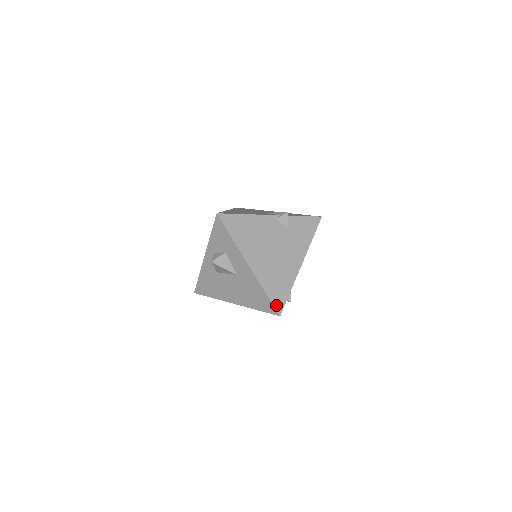
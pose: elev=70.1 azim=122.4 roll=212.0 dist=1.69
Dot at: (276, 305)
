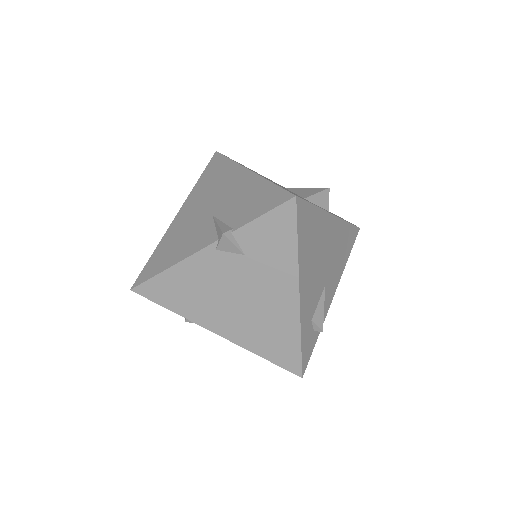
Dot at: (288, 367)
